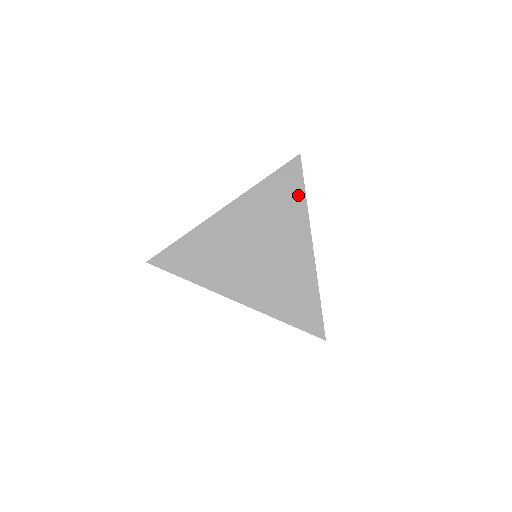
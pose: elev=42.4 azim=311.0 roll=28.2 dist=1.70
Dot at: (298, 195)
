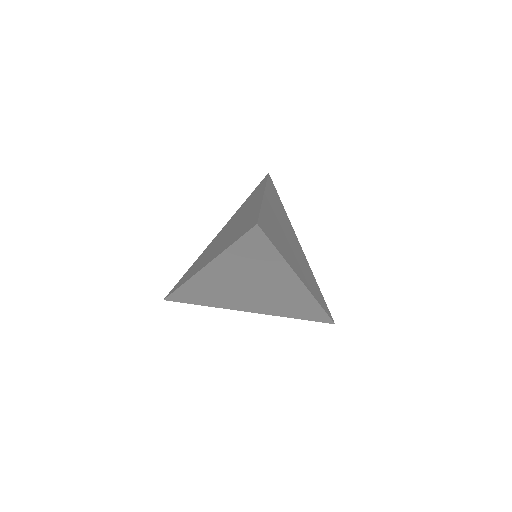
Dot at: occluded
